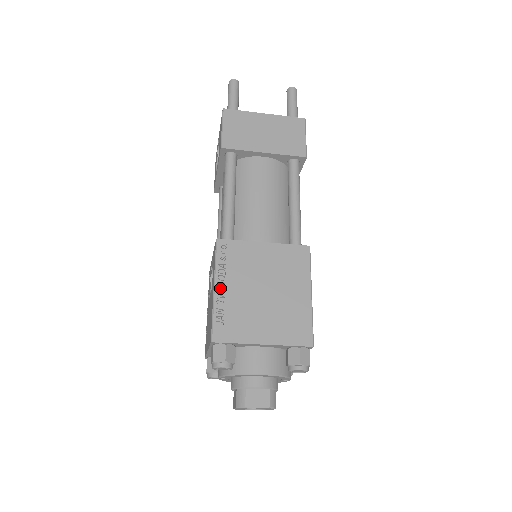
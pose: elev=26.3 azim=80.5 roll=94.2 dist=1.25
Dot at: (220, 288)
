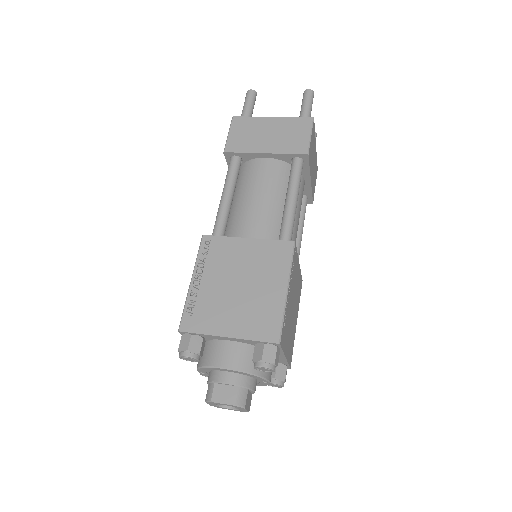
Dot at: (196, 281)
